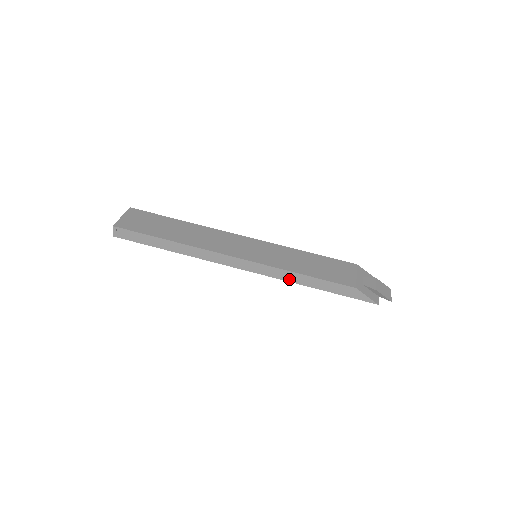
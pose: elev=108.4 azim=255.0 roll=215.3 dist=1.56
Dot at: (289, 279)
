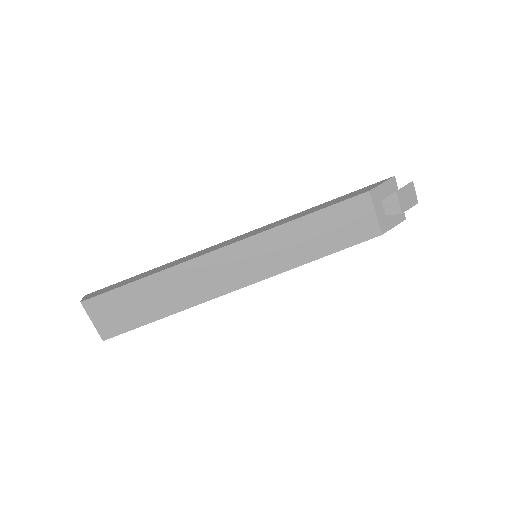
Dot at: occluded
